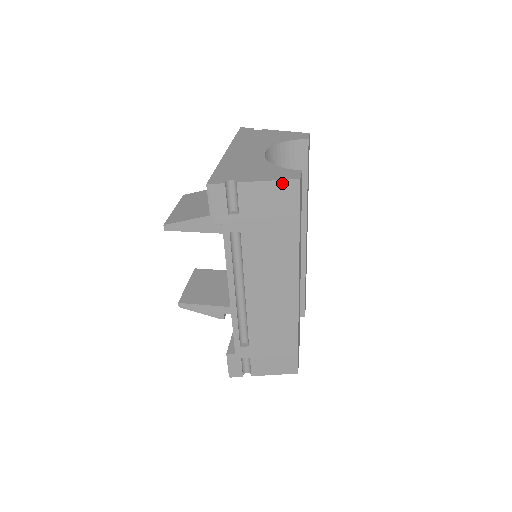
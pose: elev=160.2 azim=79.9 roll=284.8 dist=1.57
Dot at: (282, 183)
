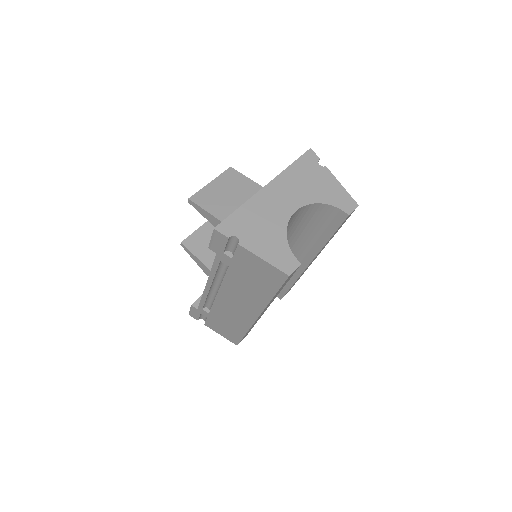
Dot at: (274, 268)
